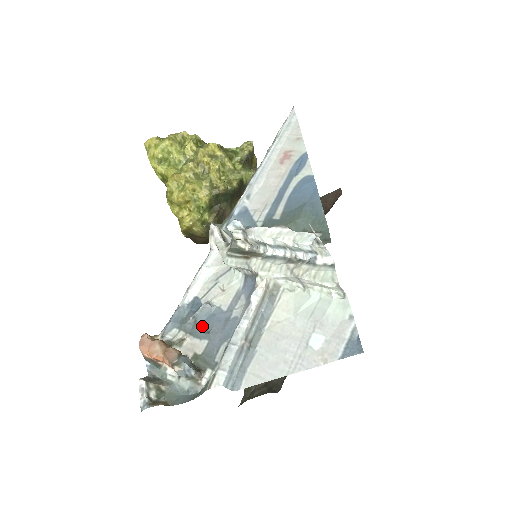
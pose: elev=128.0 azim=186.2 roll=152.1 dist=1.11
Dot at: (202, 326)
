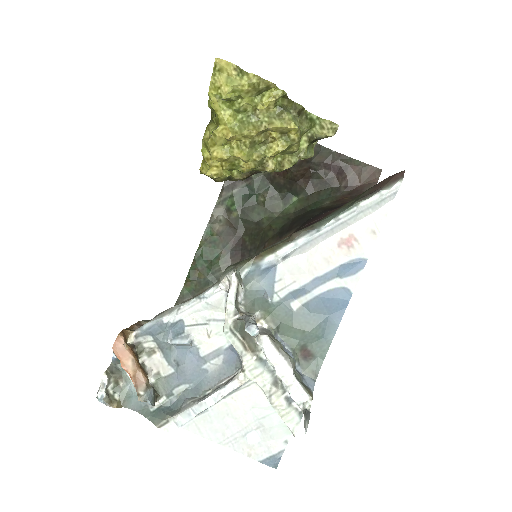
Dot at: (175, 353)
